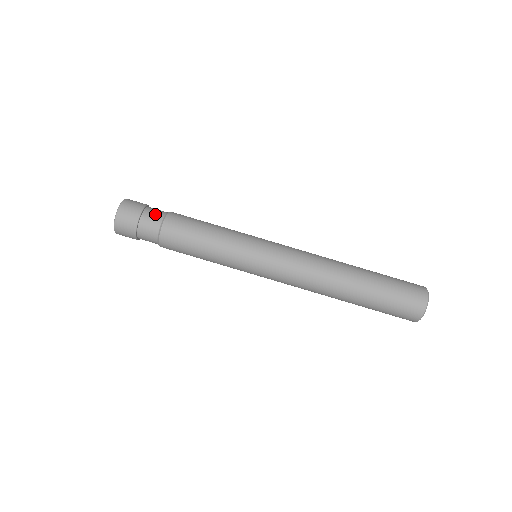
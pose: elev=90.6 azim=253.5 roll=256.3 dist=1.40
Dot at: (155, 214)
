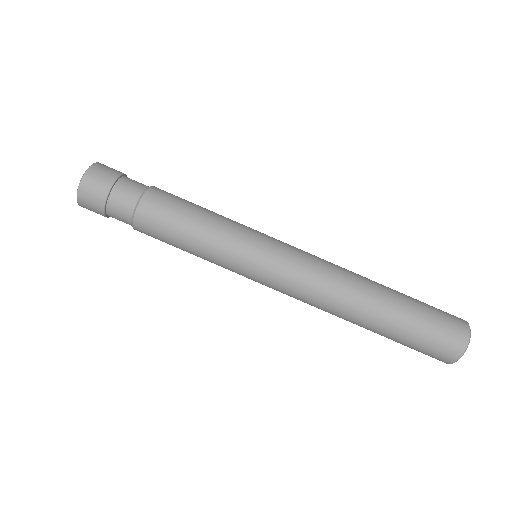
Dot at: (129, 191)
